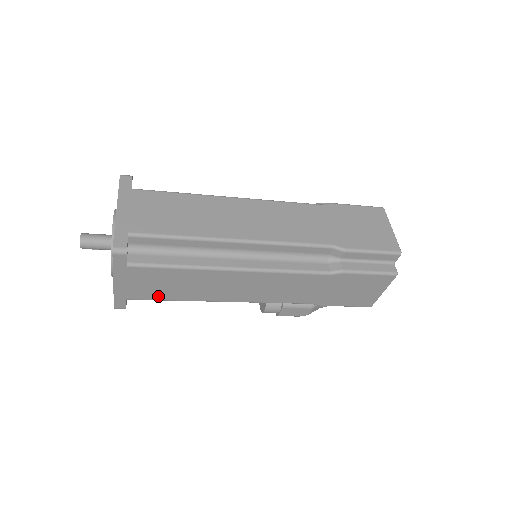
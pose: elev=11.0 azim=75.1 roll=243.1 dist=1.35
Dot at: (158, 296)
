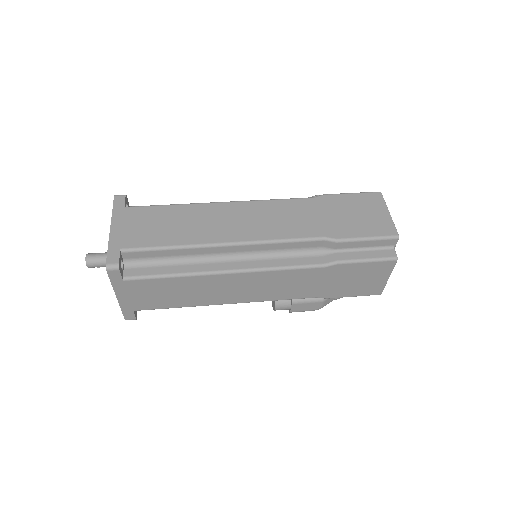
Dot at: (162, 305)
